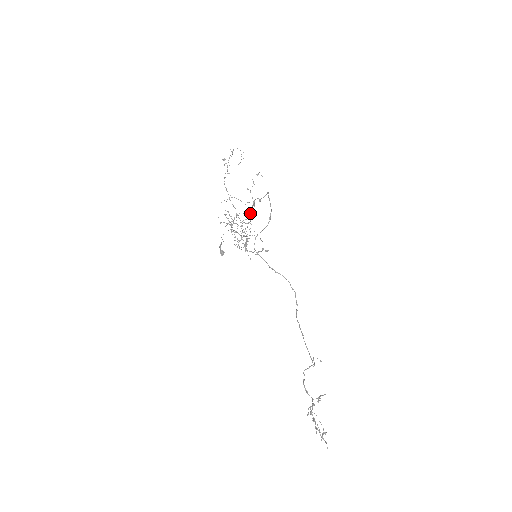
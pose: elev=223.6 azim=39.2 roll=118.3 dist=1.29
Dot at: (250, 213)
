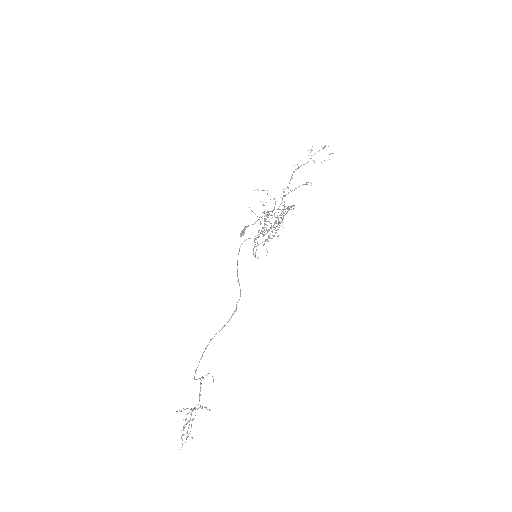
Dot at: (280, 215)
